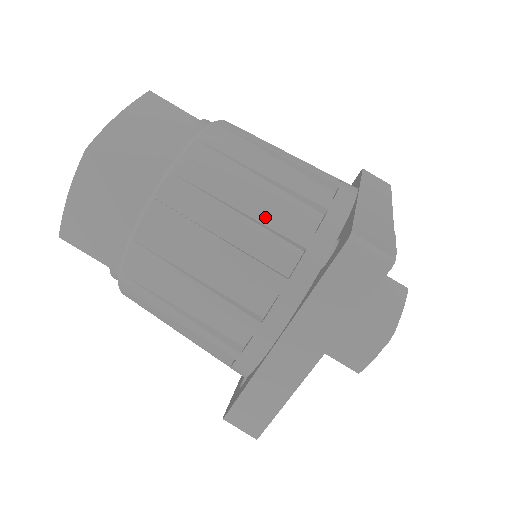
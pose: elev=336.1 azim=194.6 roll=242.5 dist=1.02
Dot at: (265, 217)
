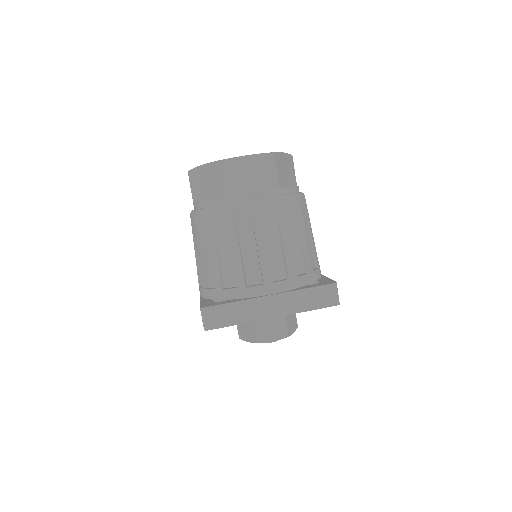
Dot at: (306, 248)
